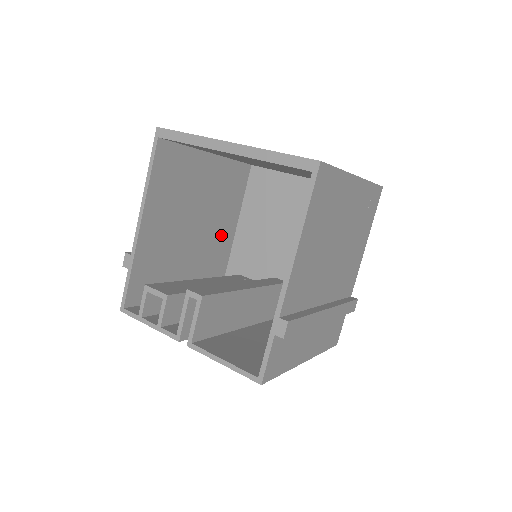
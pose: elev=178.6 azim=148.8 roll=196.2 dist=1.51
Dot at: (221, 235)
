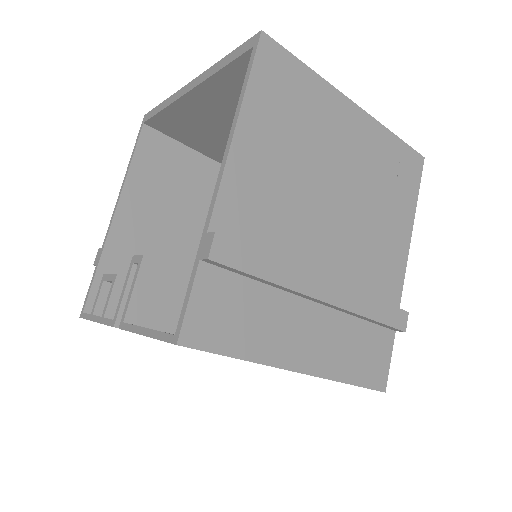
Dot at: occluded
